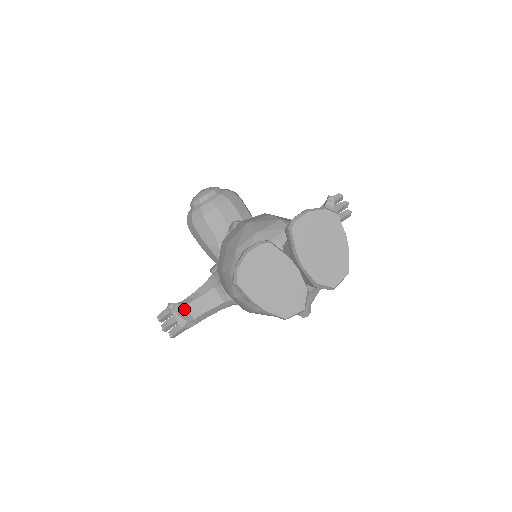
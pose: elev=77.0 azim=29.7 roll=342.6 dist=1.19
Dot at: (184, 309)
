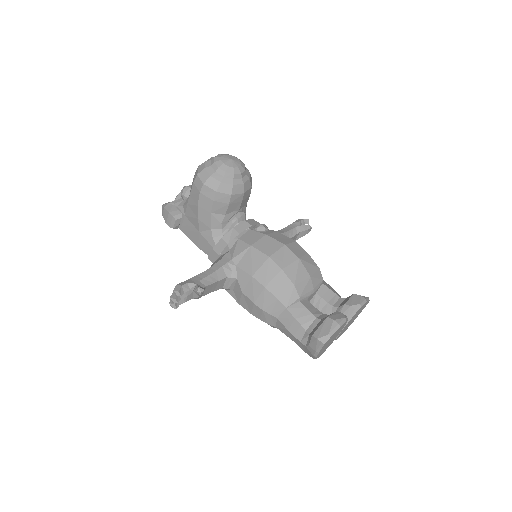
Dot at: occluded
